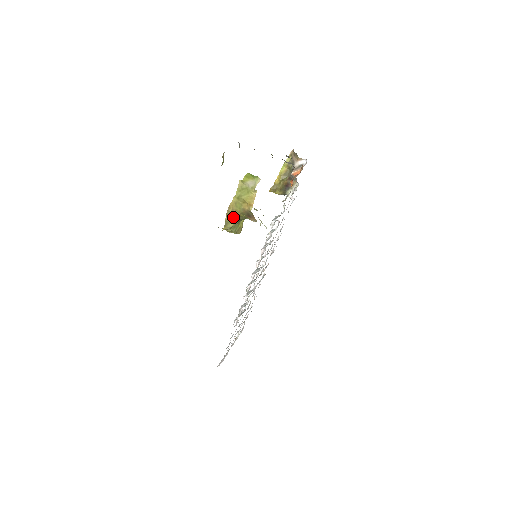
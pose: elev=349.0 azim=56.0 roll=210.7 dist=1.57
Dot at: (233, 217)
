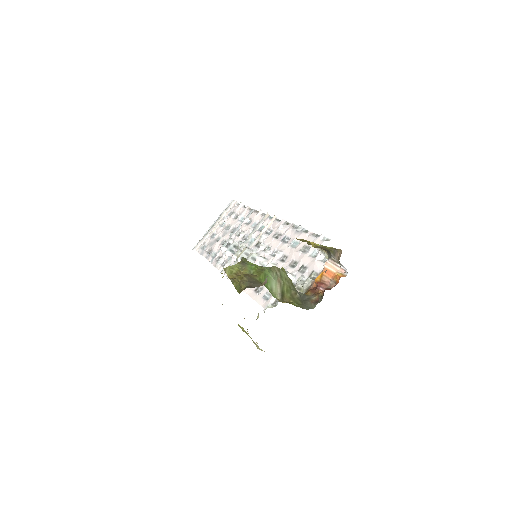
Dot at: occluded
